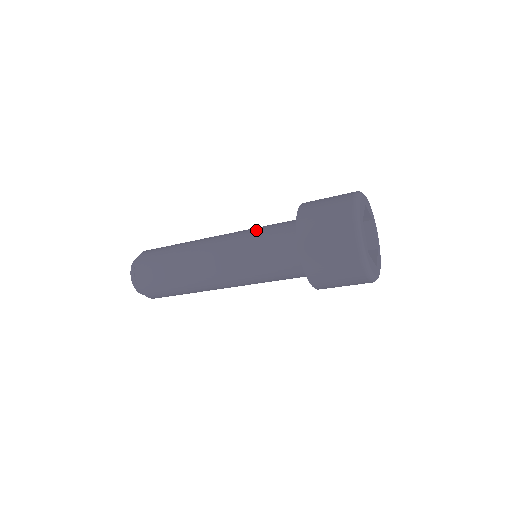
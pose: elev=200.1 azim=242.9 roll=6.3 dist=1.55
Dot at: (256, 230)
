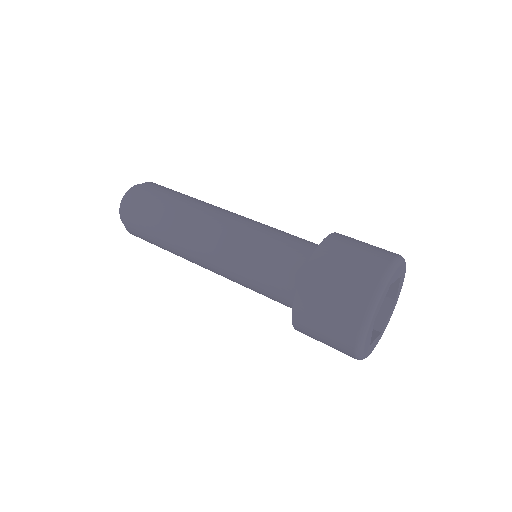
Dot at: (248, 281)
